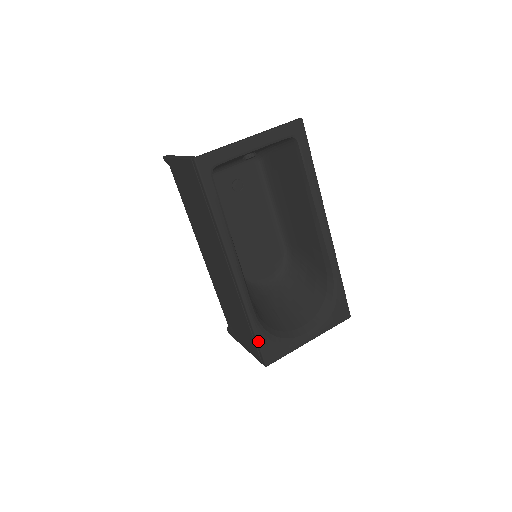
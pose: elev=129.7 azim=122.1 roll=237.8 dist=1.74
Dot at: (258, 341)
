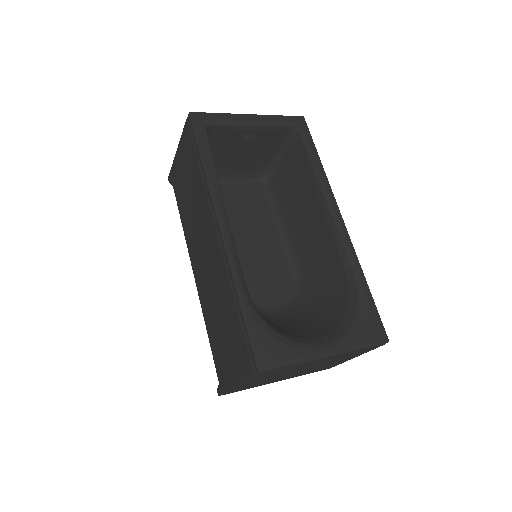
Dot at: (248, 326)
